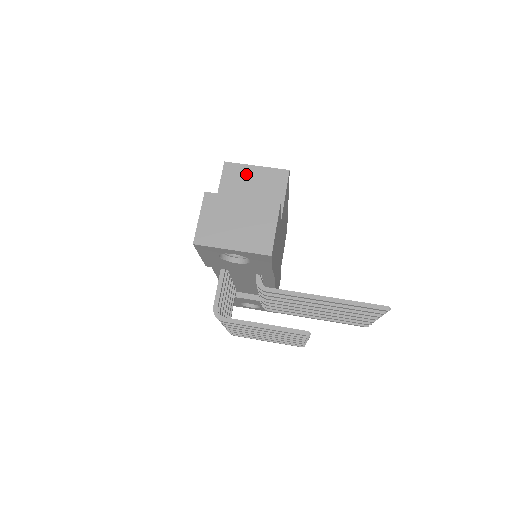
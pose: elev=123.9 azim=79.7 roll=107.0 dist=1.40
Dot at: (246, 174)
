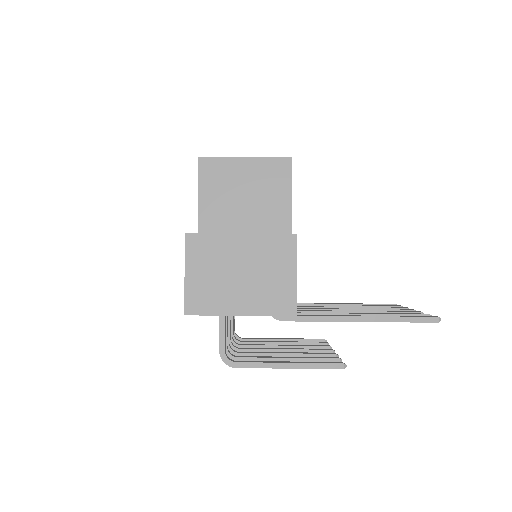
Dot at: (232, 172)
